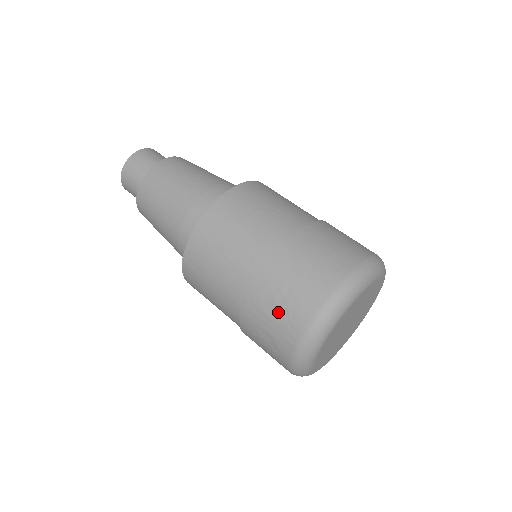
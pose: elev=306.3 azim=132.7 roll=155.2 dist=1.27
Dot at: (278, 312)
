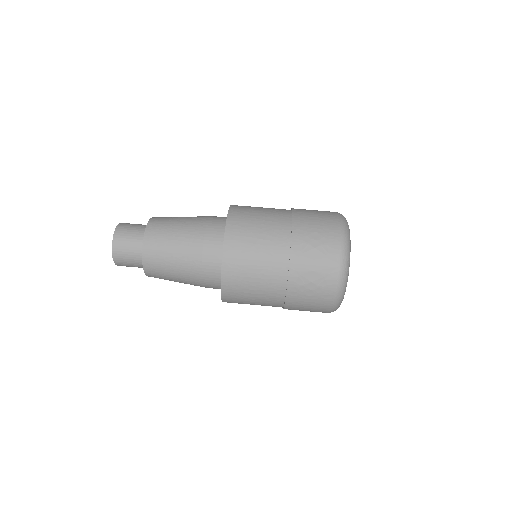
Dot at: (317, 252)
